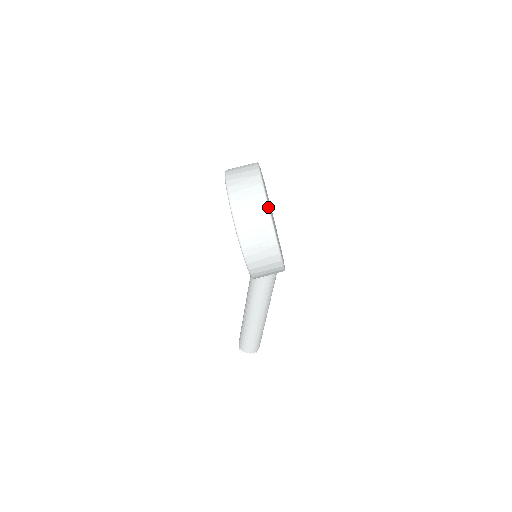
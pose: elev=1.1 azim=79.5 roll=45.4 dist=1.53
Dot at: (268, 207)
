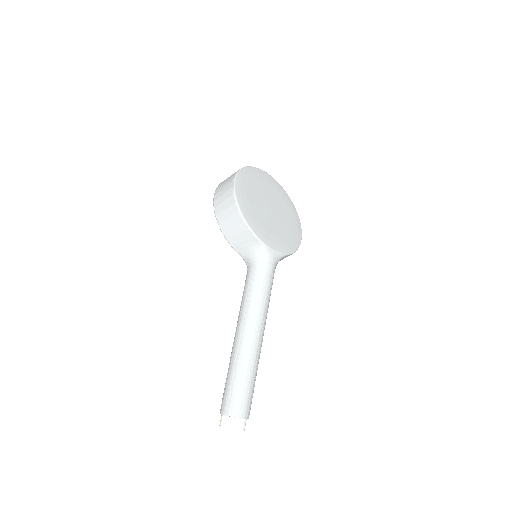
Dot at: (245, 167)
